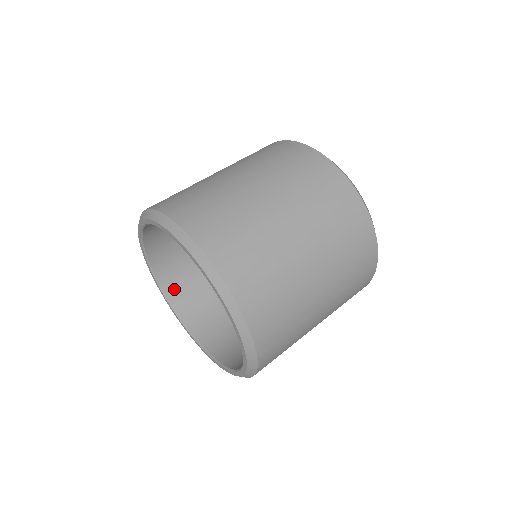
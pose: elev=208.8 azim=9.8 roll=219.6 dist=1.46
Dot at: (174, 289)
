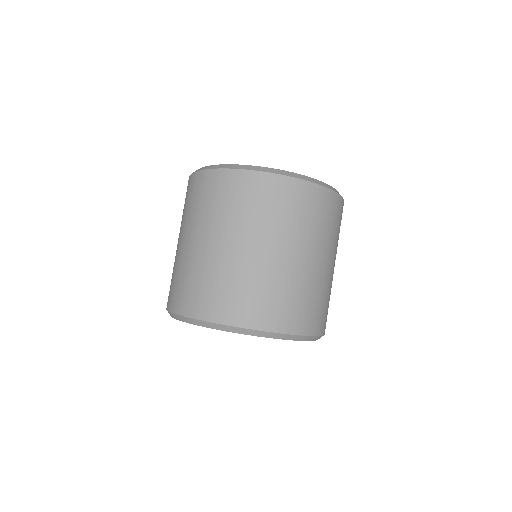
Dot at: occluded
